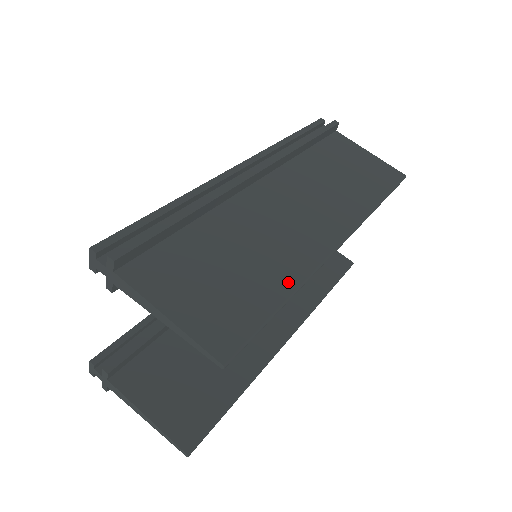
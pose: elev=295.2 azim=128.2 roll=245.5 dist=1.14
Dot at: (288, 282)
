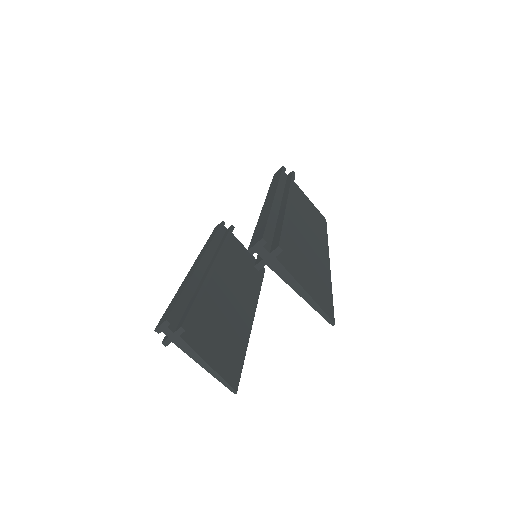
Dot at: (327, 279)
